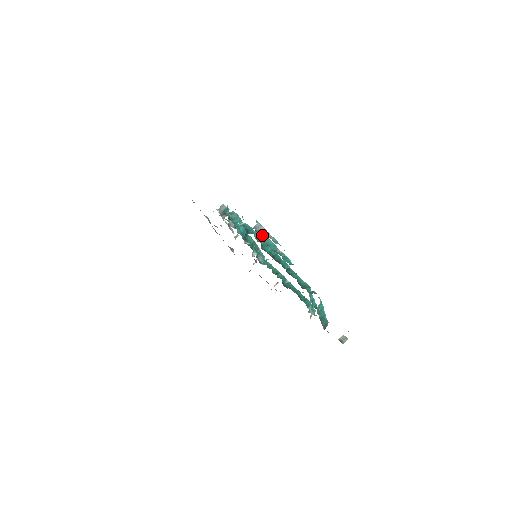
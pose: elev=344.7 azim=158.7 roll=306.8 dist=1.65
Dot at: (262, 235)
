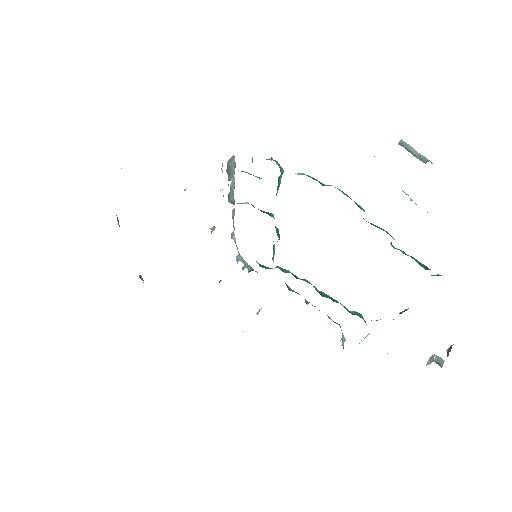
Dot at: (416, 156)
